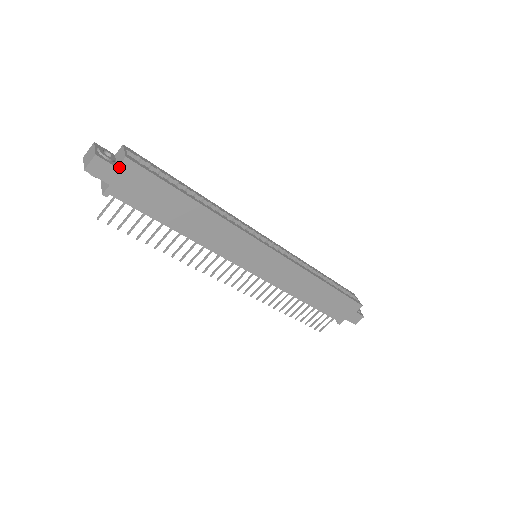
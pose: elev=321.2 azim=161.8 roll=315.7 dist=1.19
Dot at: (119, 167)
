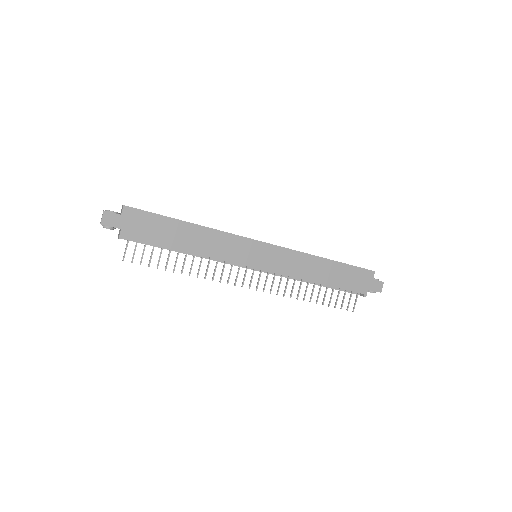
Dot at: (122, 214)
